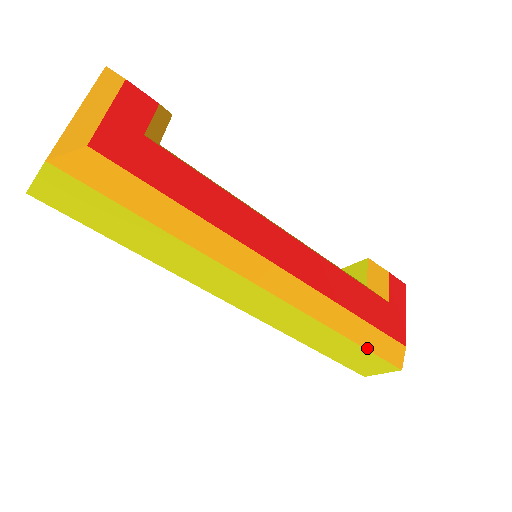
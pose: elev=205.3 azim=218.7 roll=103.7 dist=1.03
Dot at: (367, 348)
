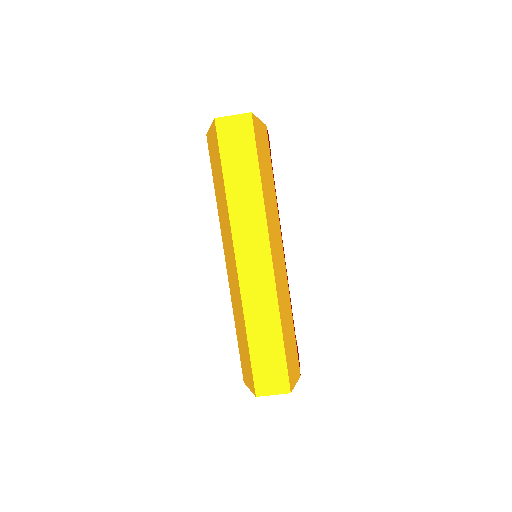
Dot at: (286, 353)
